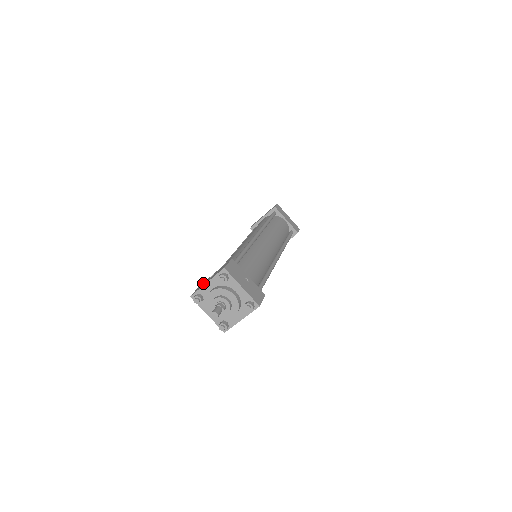
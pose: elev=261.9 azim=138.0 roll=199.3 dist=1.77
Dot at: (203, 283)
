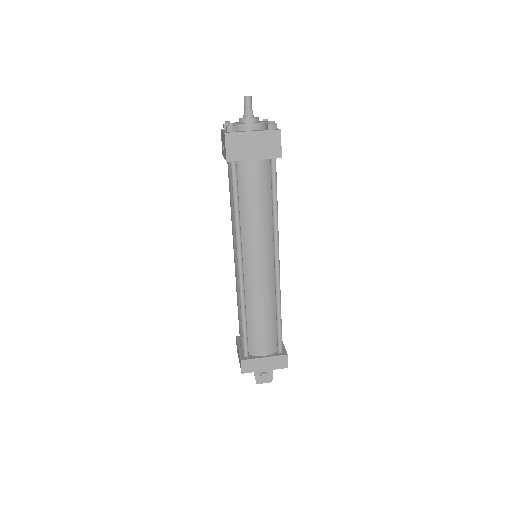
Dot at: (224, 150)
